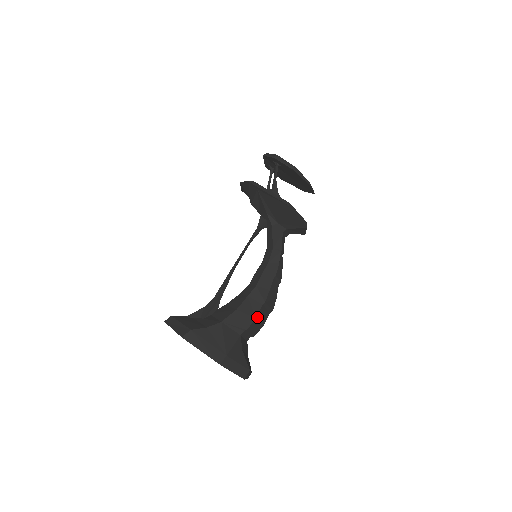
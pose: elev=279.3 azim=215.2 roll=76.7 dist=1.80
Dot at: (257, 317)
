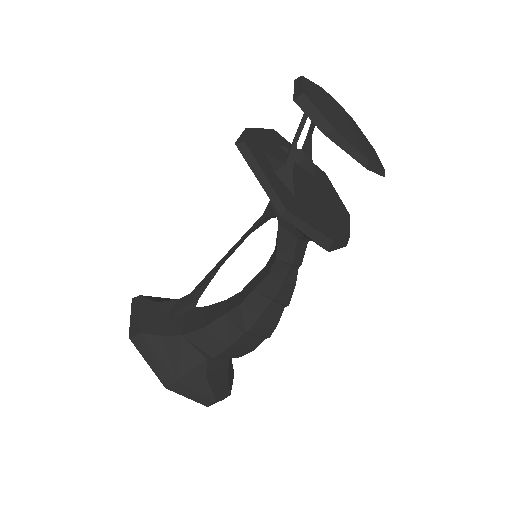
Dot at: (232, 346)
